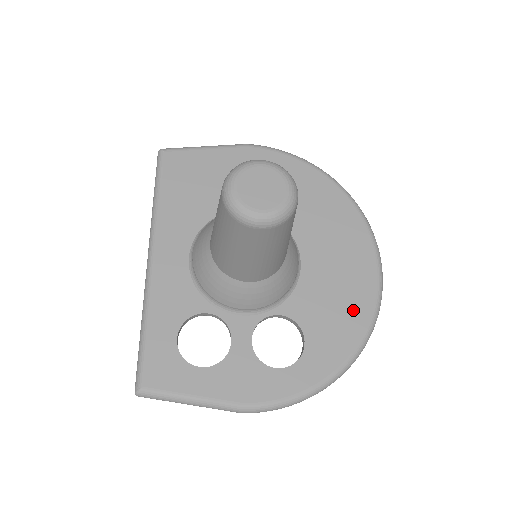
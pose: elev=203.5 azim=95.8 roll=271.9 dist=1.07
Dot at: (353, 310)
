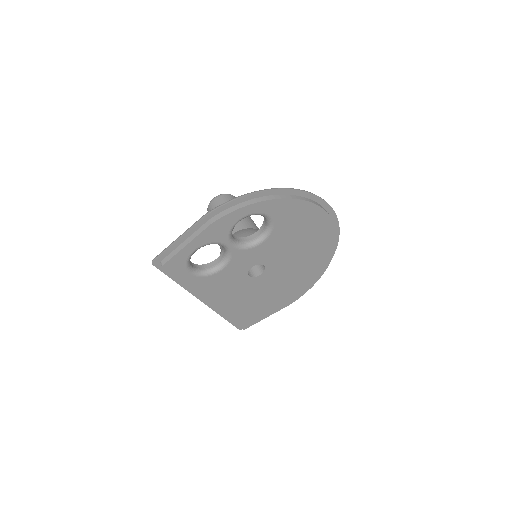
Dot at: occluded
